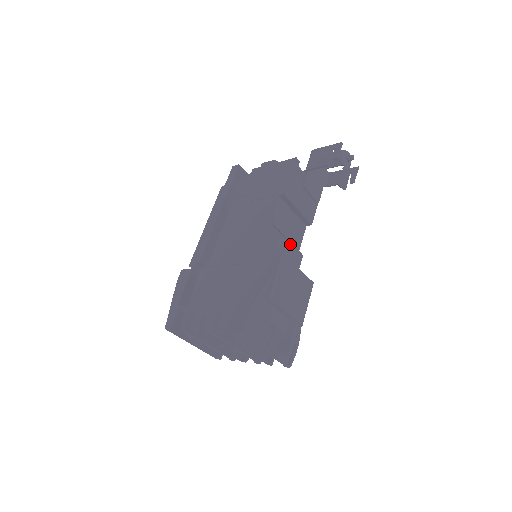
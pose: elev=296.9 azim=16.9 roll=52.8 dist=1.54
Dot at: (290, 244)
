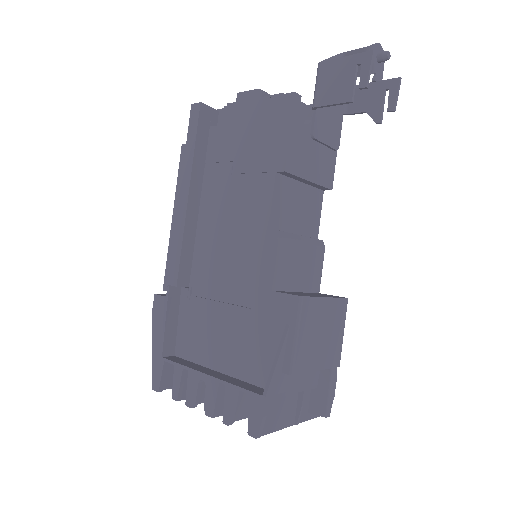
Dot at: (305, 243)
